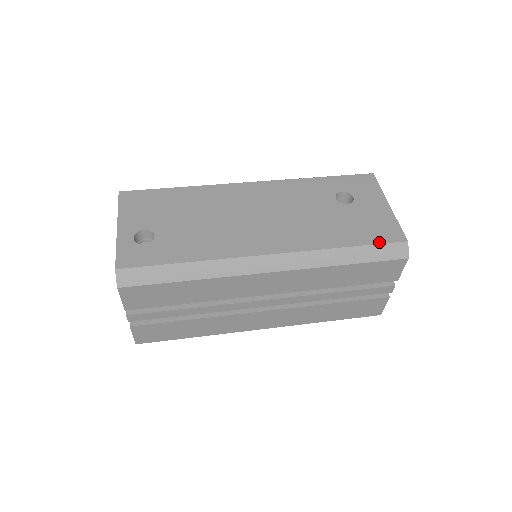
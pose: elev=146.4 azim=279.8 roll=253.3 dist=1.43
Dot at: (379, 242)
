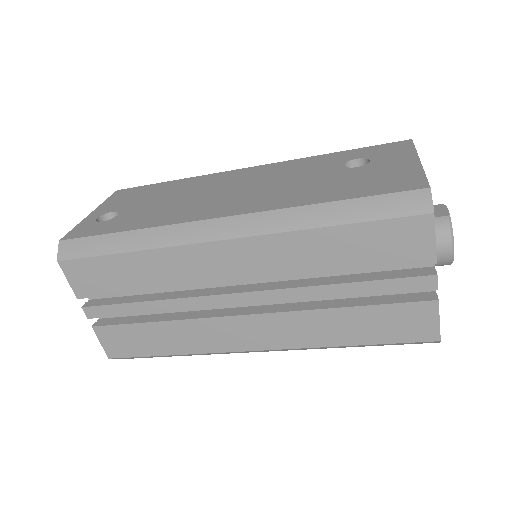
Dot at: (382, 193)
